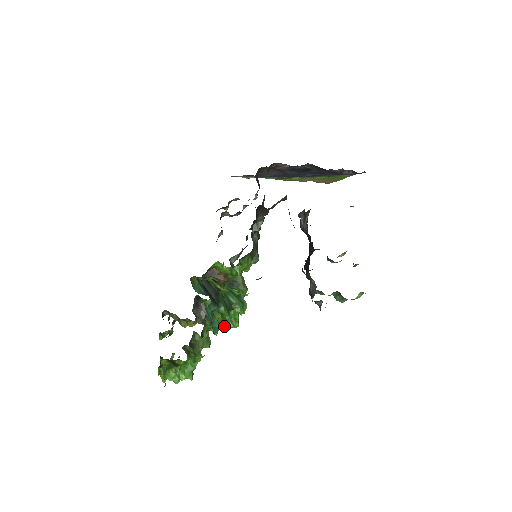
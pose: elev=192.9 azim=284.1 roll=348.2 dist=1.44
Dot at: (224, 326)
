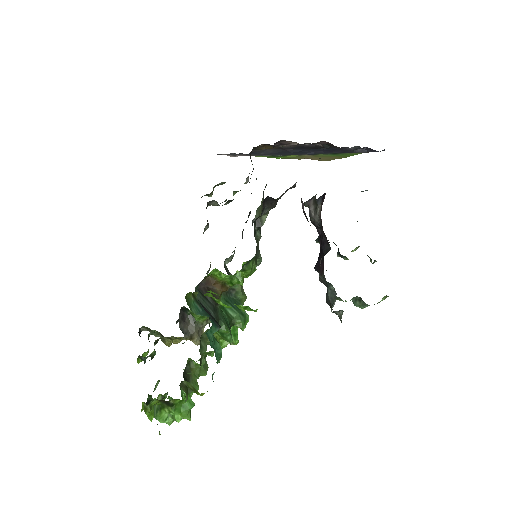
Dot at: (220, 343)
